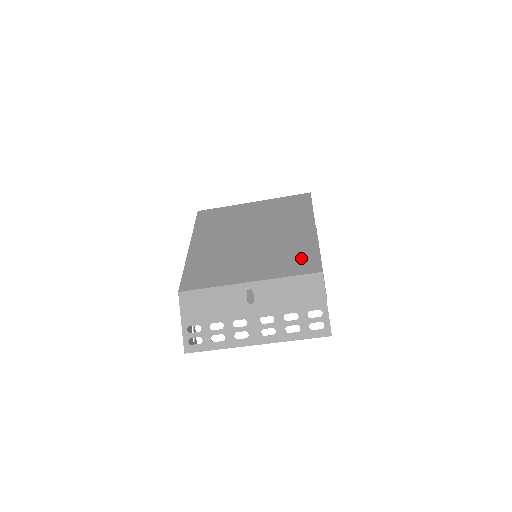
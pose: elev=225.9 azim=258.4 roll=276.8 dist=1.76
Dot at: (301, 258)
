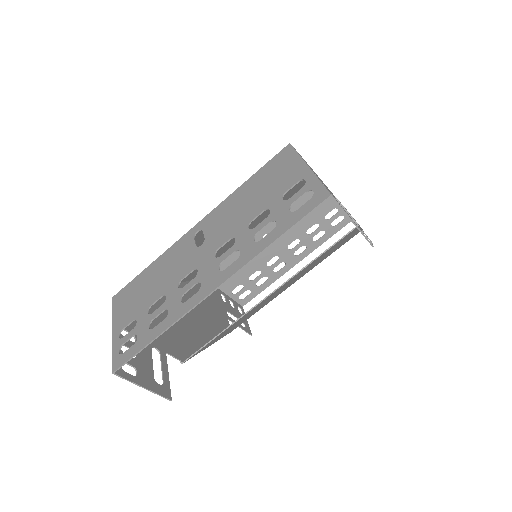
Dot at: occluded
